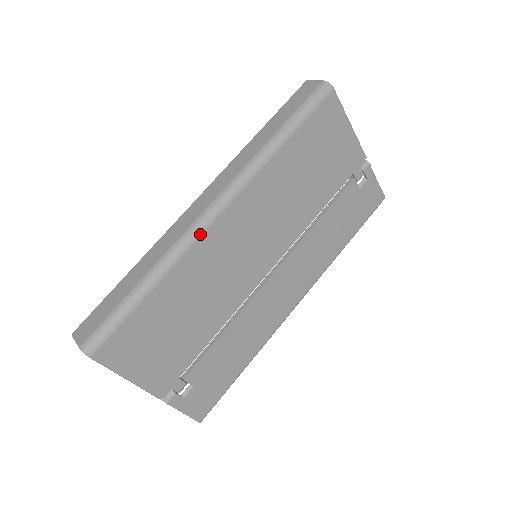
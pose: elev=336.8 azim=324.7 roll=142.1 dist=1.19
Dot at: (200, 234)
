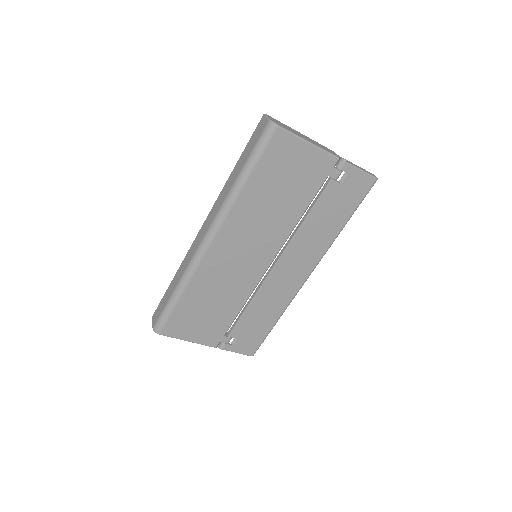
Dot at: (201, 258)
